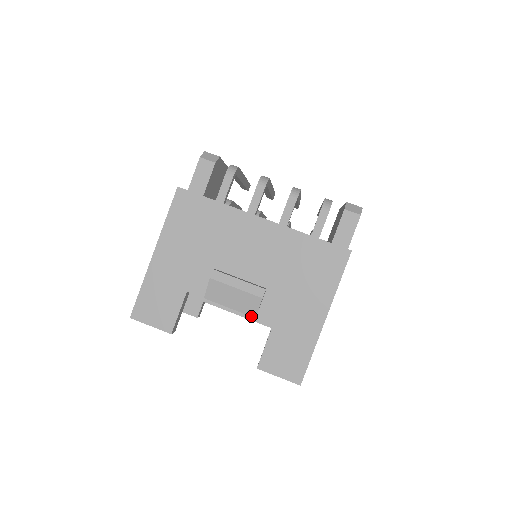
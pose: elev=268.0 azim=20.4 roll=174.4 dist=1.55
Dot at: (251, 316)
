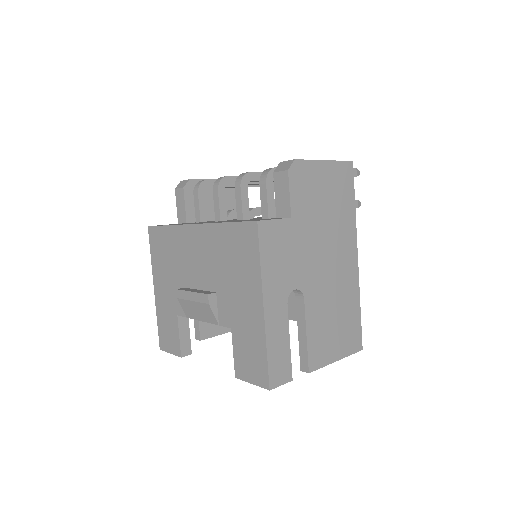
Dot at: (216, 324)
